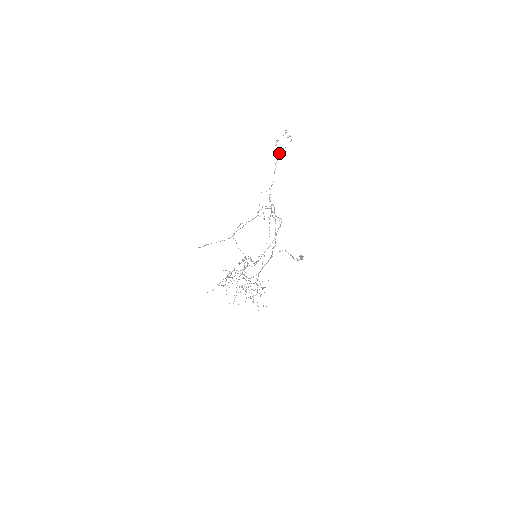
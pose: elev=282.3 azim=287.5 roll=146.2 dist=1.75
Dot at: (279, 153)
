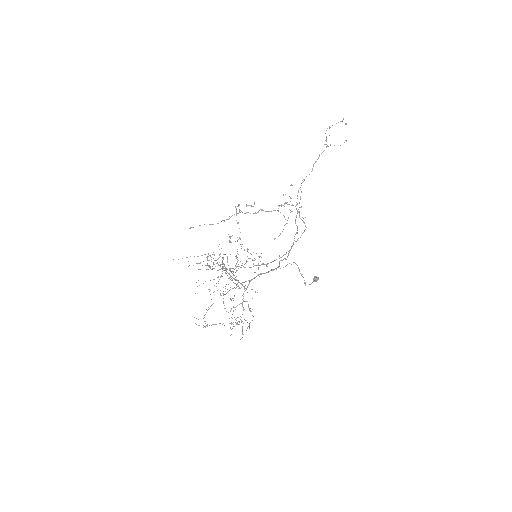
Dot at: (327, 146)
